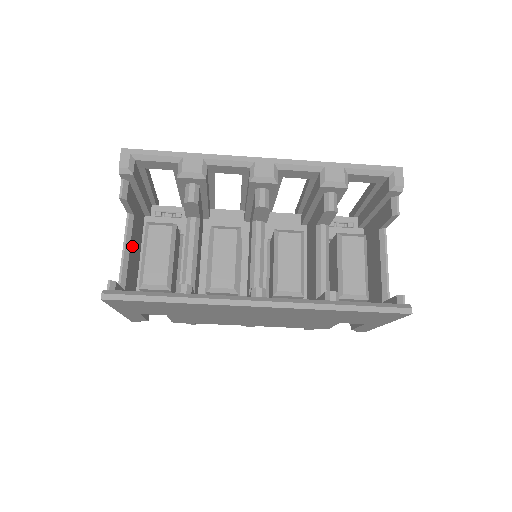
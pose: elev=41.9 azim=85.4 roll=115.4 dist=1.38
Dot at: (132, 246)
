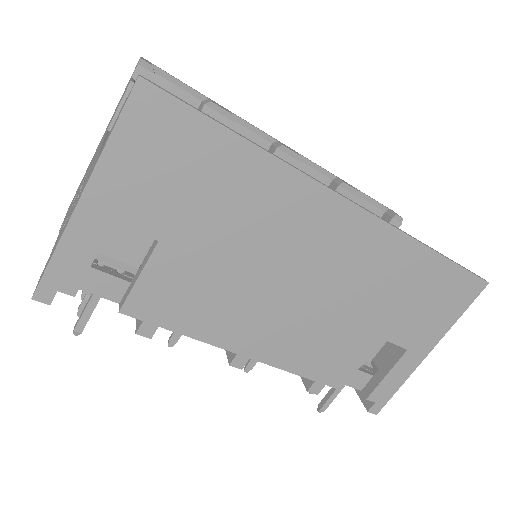
Dot at: occluded
